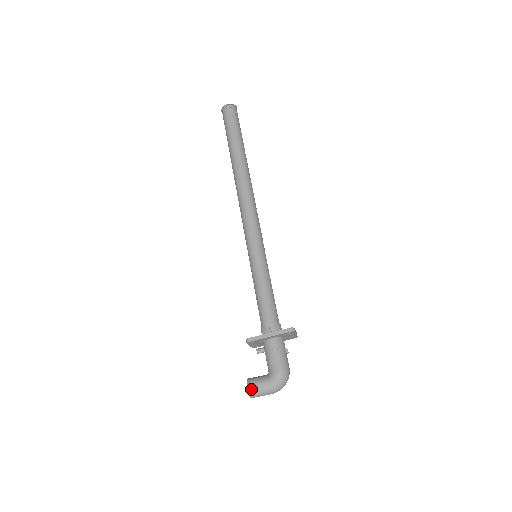
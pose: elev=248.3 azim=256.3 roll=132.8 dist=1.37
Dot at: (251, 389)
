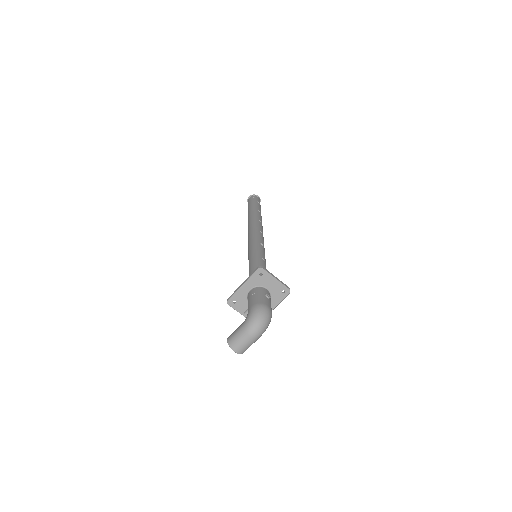
Dot at: (229, 339)
